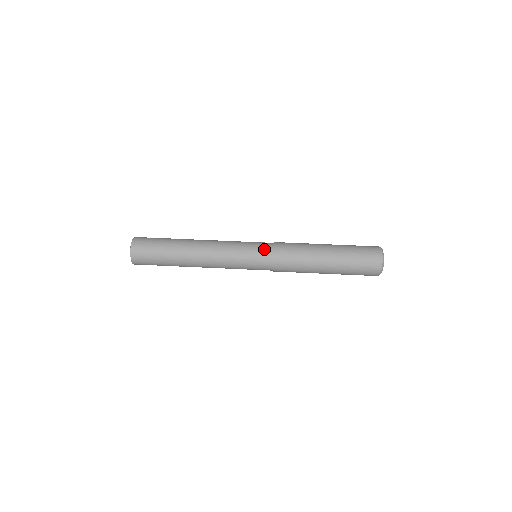
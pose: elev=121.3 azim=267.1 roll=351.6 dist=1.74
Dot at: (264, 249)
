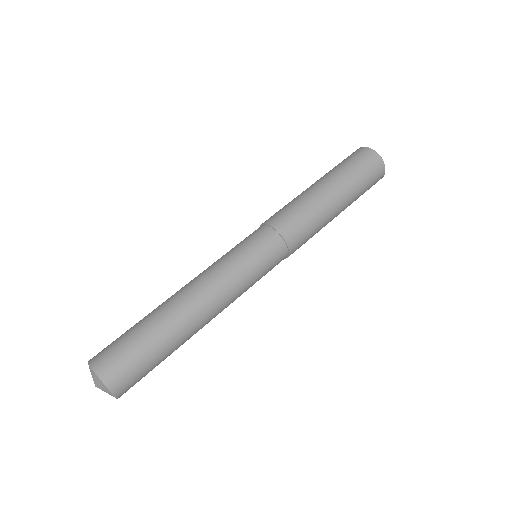
Dot at: (276, 252)
